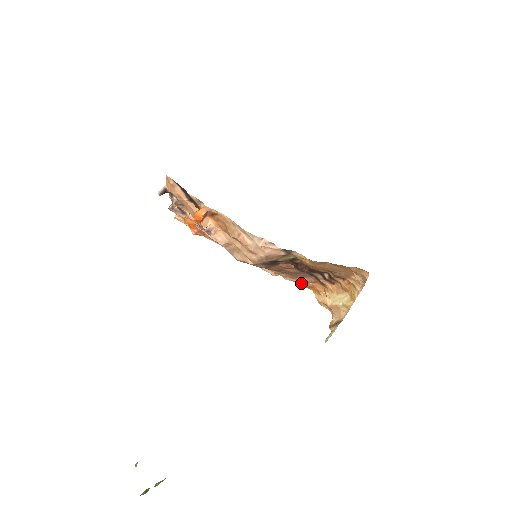
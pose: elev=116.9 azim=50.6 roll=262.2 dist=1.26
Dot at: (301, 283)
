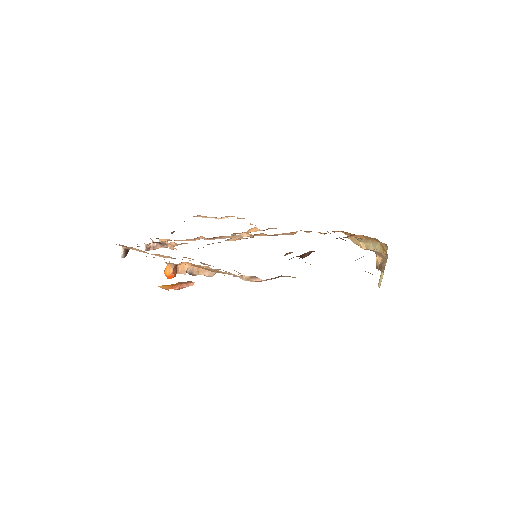
Dot at: (324, 234)
